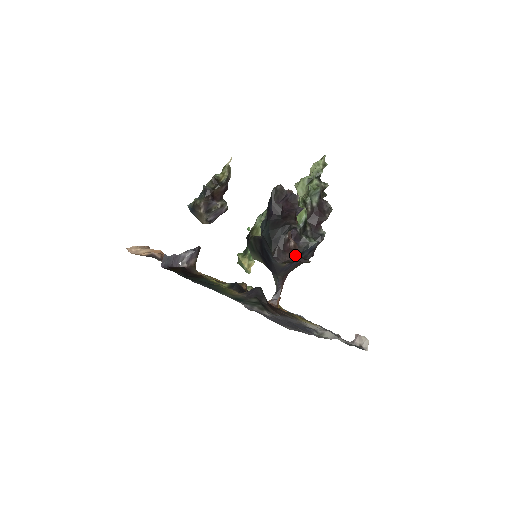
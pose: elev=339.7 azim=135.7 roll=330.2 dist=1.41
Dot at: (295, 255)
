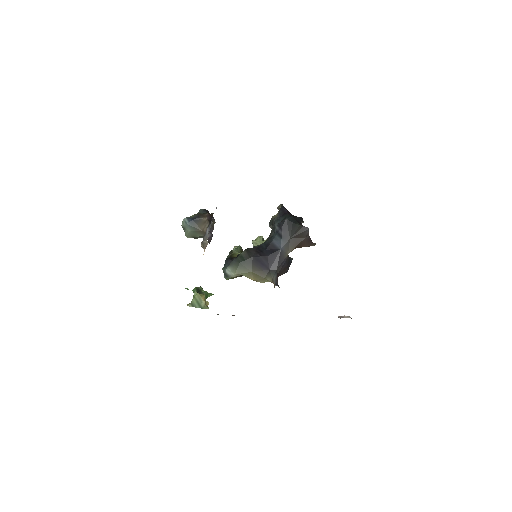
Dot at: (308, 236)
